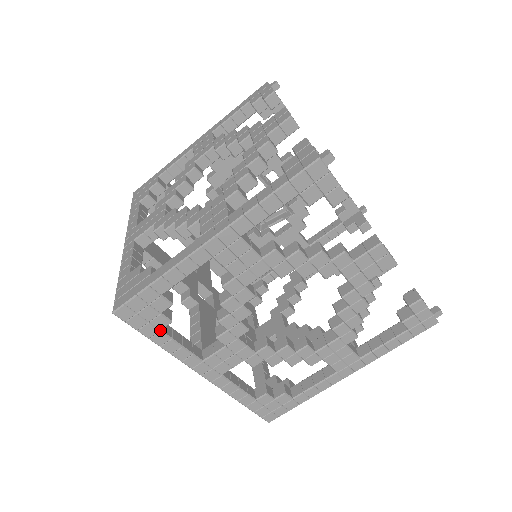
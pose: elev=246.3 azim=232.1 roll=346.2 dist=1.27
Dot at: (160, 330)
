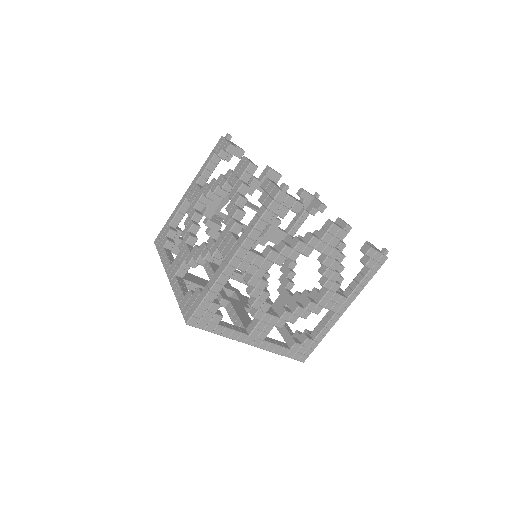
Dot at: (217, 325)
